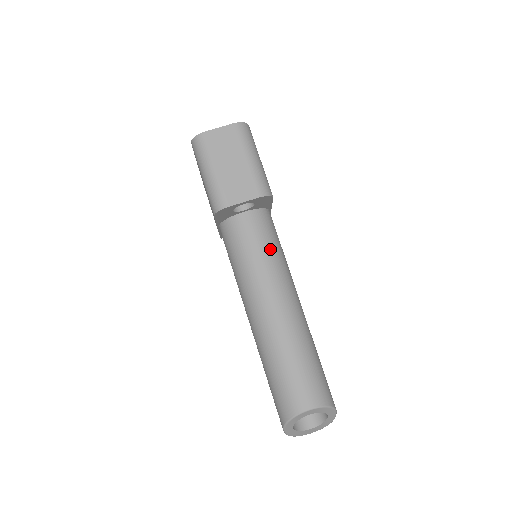
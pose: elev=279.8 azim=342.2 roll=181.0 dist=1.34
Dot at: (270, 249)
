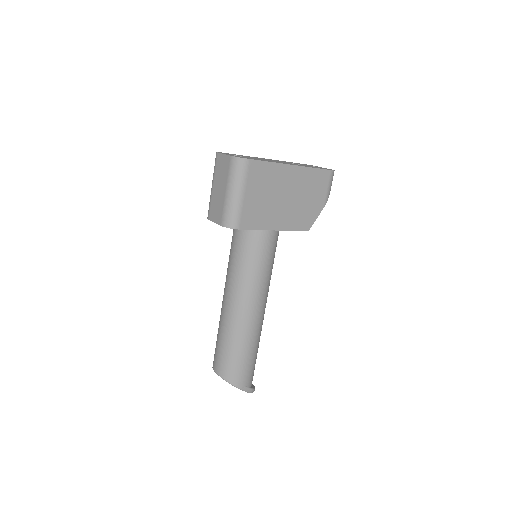
Dot at: (241, 262)
